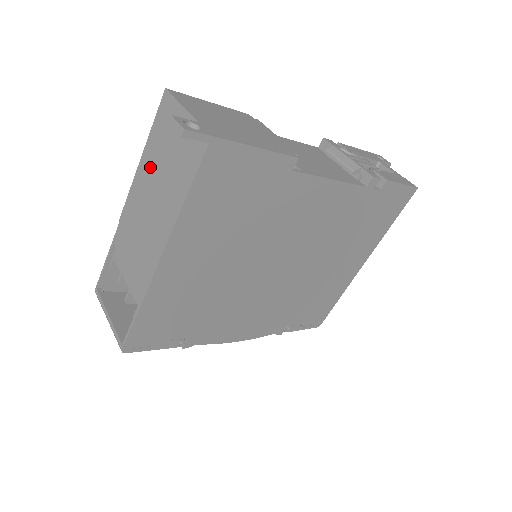
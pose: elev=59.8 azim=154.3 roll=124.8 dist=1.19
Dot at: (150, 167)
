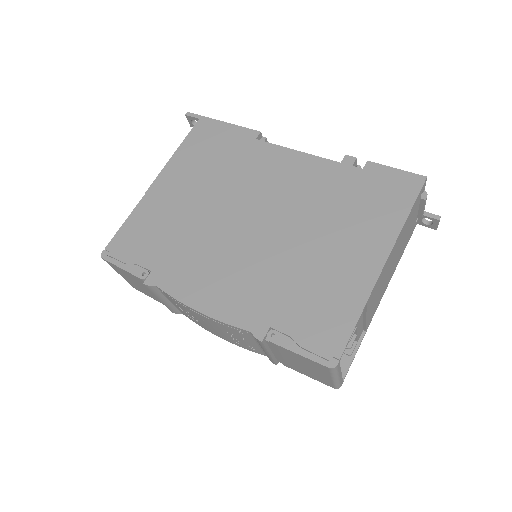
Dot at: occluded
